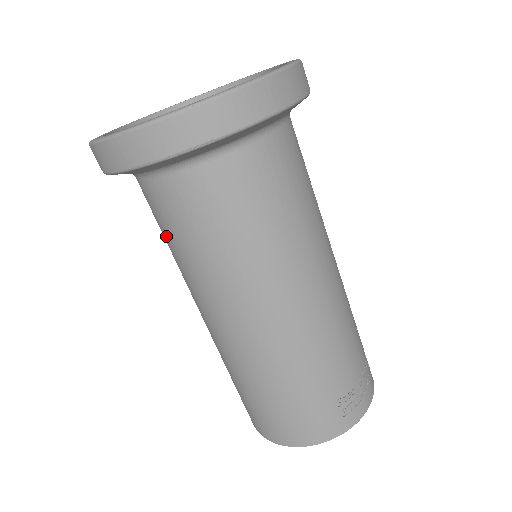
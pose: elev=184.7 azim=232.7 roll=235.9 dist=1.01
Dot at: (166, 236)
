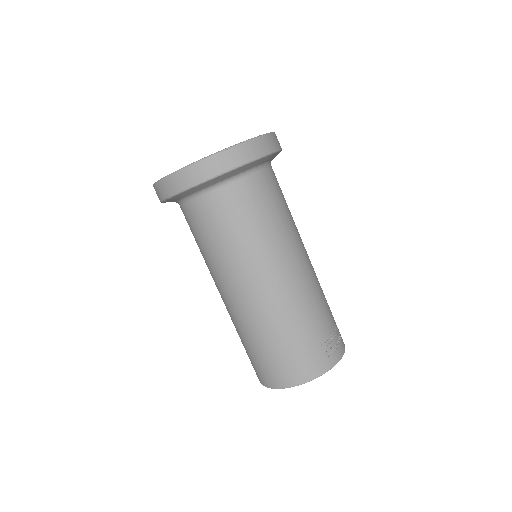
Dot at: (202, 238)
